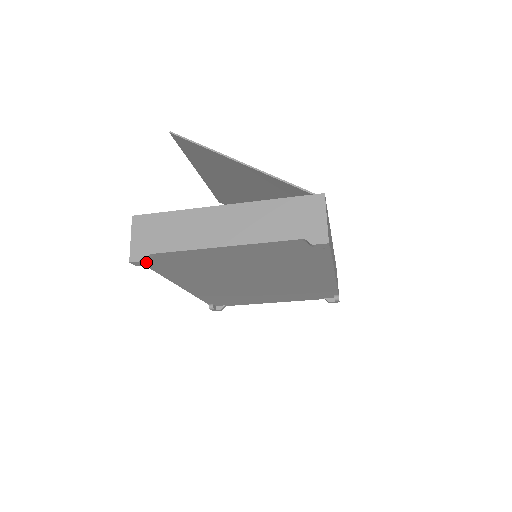
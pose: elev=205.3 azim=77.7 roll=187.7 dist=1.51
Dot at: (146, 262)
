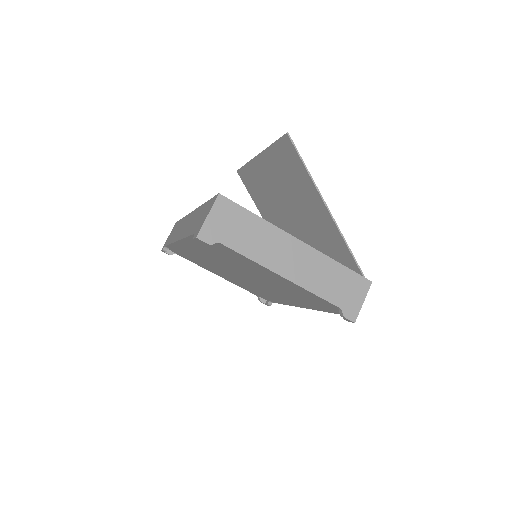
Dot at: occluded
